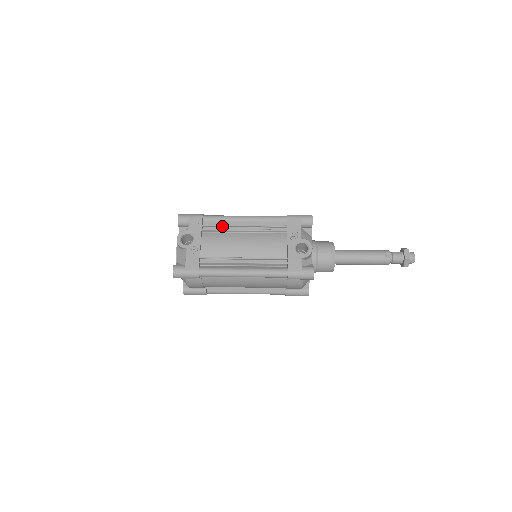
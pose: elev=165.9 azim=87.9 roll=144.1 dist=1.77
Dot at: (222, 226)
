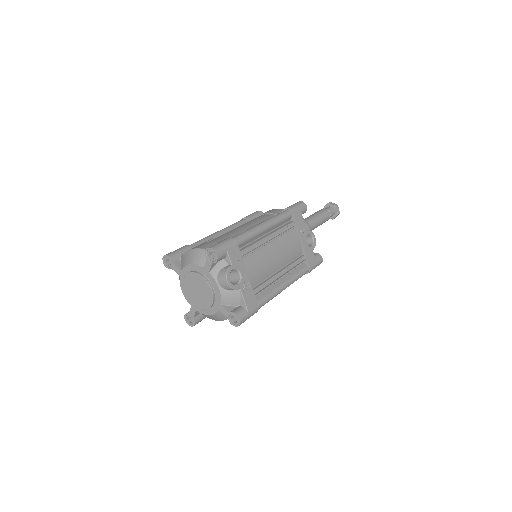
Dot at: (253, 245)
